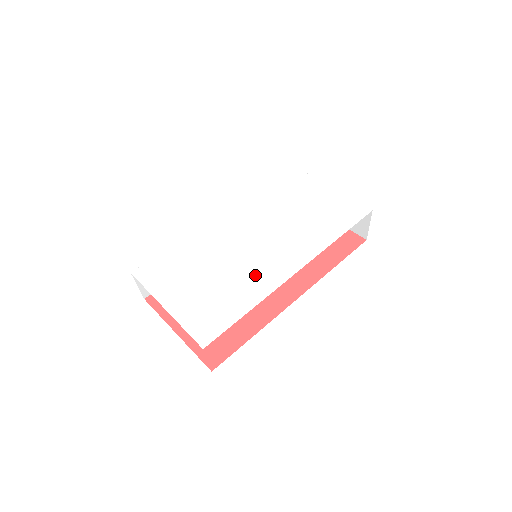
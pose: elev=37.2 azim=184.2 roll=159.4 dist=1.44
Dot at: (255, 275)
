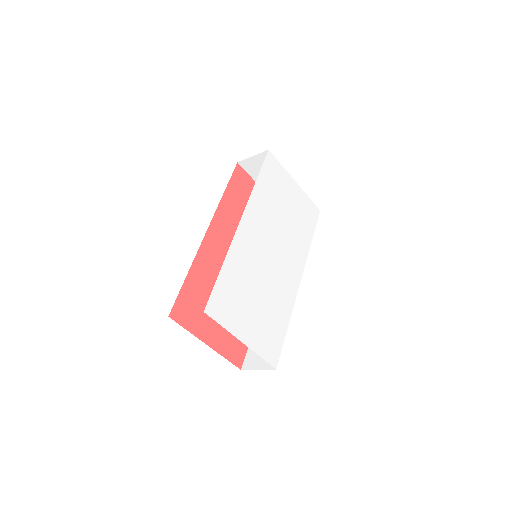
Dot at: (283, 289)
